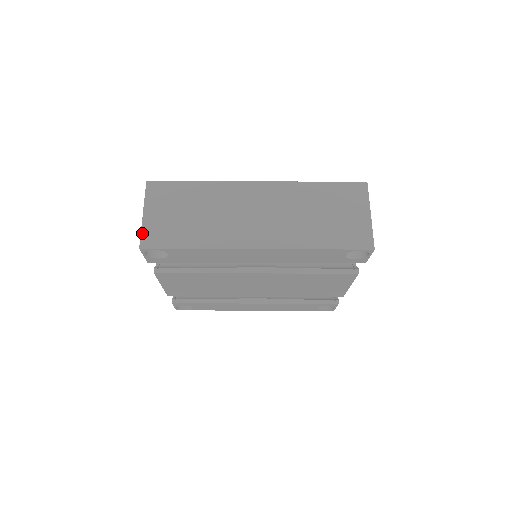
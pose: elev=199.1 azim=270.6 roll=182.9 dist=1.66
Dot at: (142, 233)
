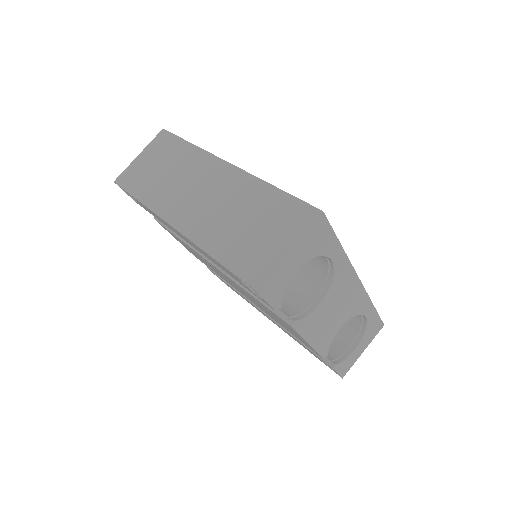
Dot at: (125, 170)
